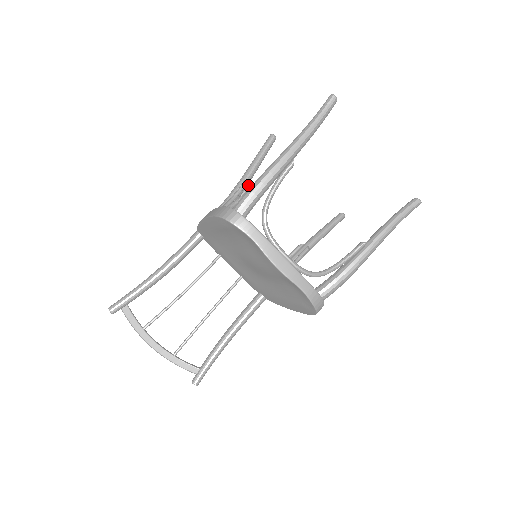
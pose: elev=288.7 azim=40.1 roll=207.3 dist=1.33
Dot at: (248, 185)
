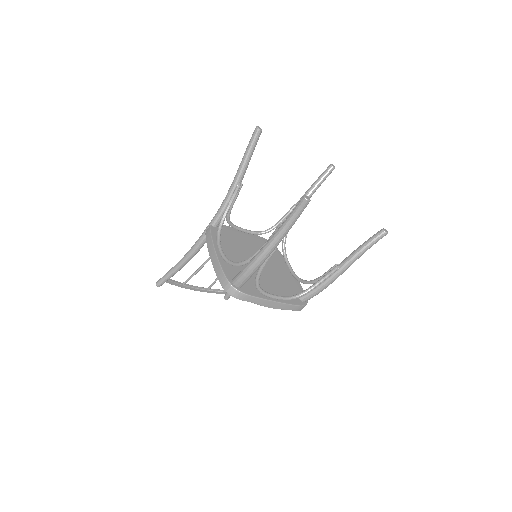
Dot at: (241, 183)
